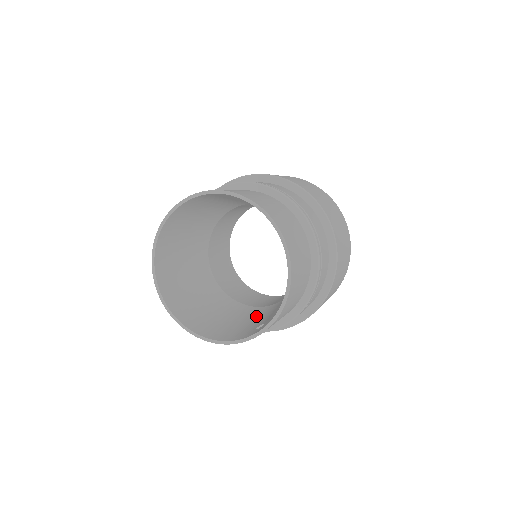
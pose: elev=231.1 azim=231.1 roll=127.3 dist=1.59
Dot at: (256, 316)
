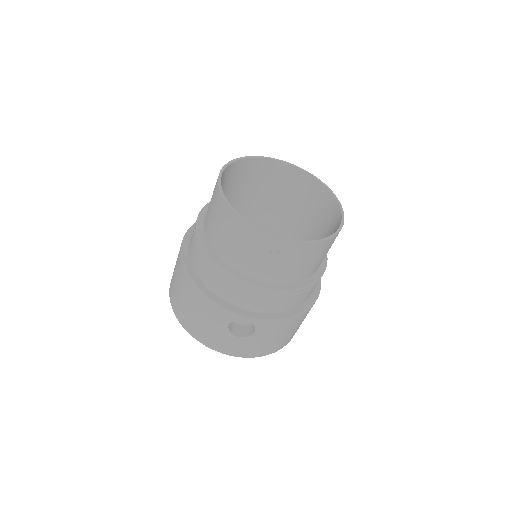
Dot at: occluded
